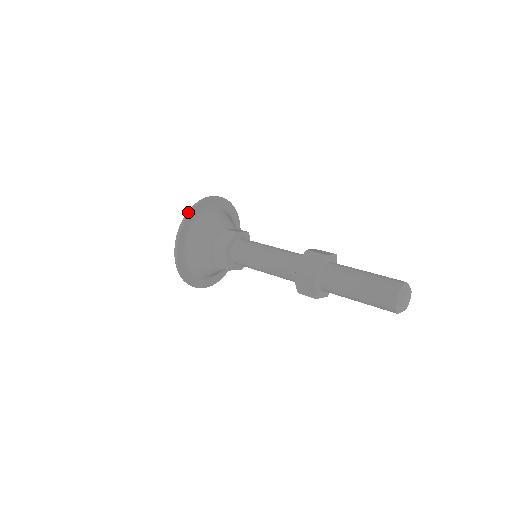
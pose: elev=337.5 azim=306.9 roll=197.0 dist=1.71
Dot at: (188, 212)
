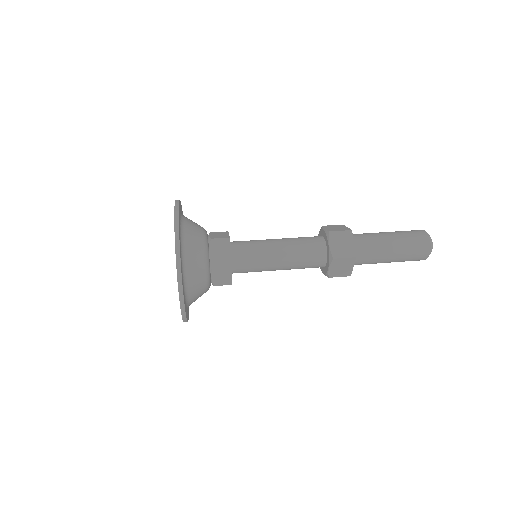
Dot at: (176, 235)
